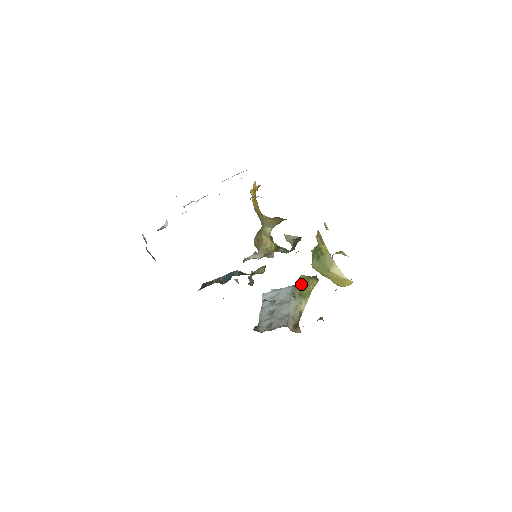
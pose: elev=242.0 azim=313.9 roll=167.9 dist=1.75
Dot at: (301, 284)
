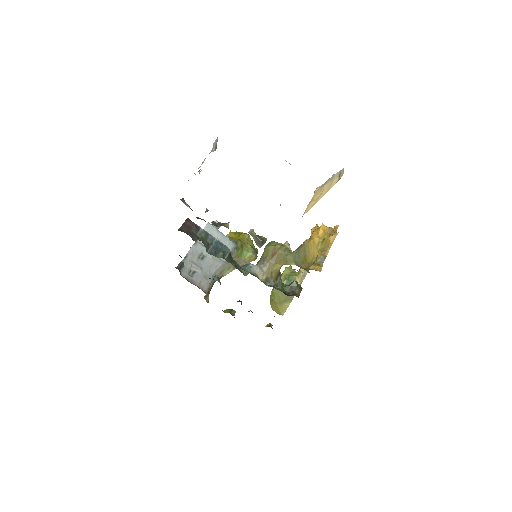
Dot at: (242, 246)
